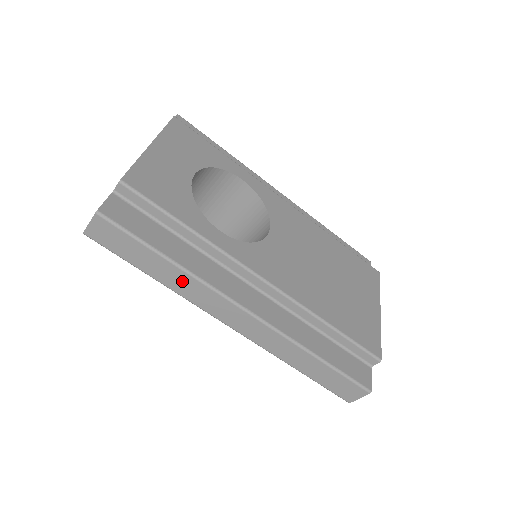
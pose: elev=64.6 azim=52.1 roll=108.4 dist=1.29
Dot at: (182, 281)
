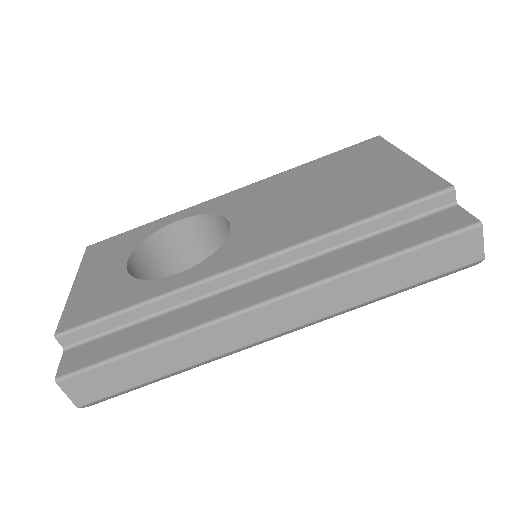
Dot at: (185, 349)
